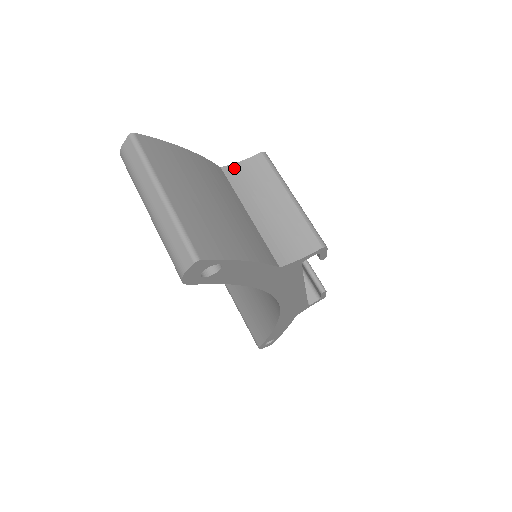
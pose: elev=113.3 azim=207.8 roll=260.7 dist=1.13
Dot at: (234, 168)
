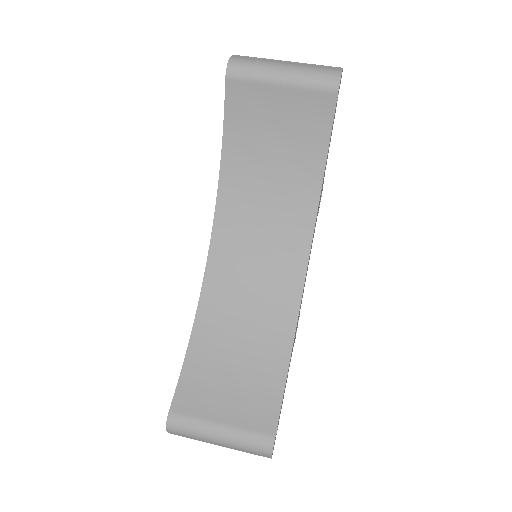
Dot at: occluded
